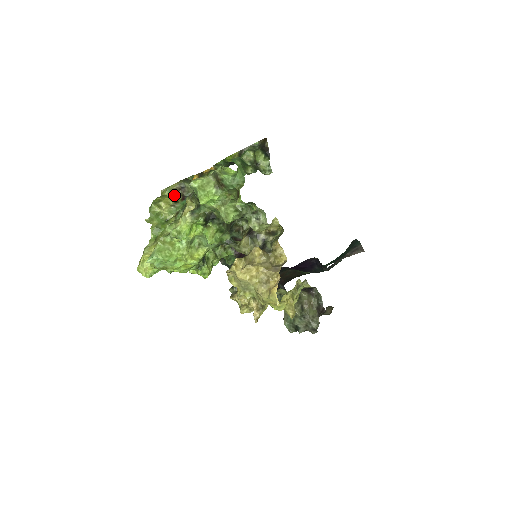
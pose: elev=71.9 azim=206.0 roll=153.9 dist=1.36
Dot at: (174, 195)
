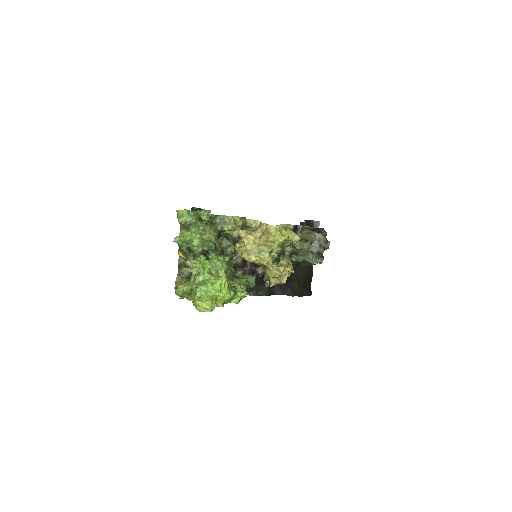
Dot at: occluded
